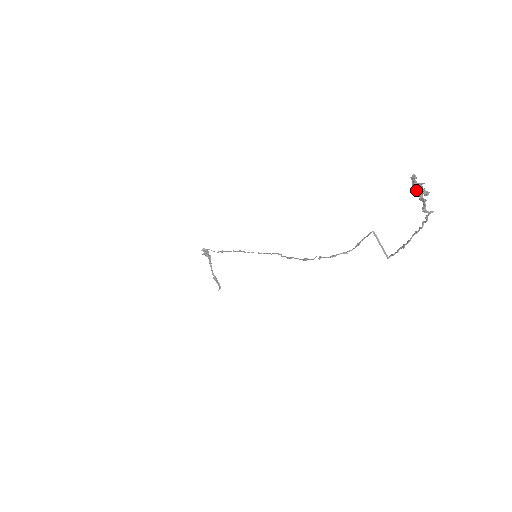
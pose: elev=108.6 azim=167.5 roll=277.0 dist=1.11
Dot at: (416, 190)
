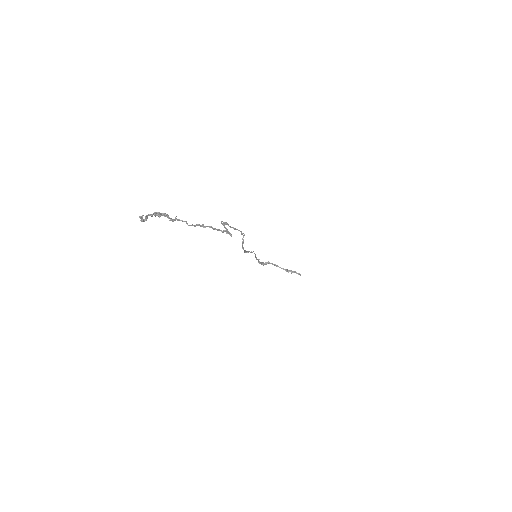
Dot at: occluded
